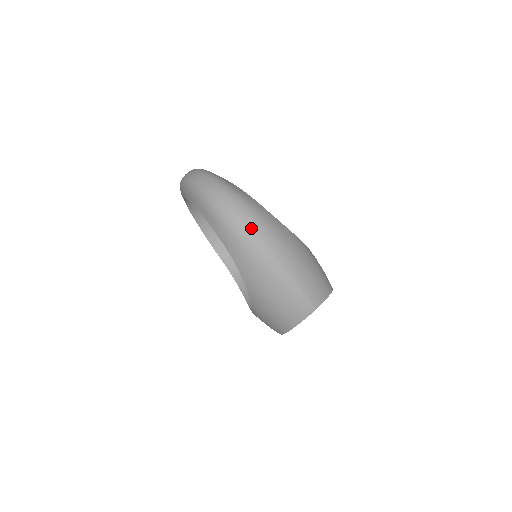
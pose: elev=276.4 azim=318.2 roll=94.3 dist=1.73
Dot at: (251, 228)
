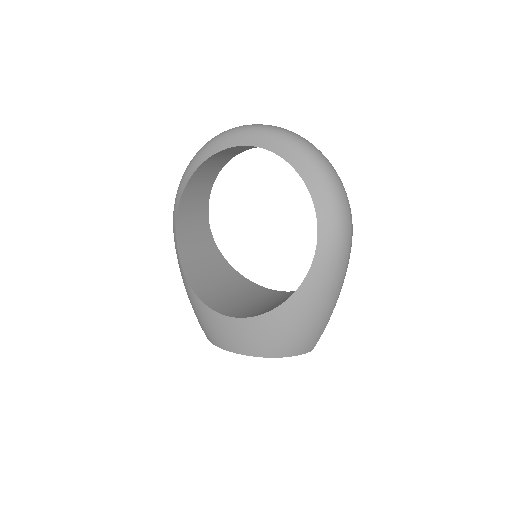
Dot at: (350, 248)
